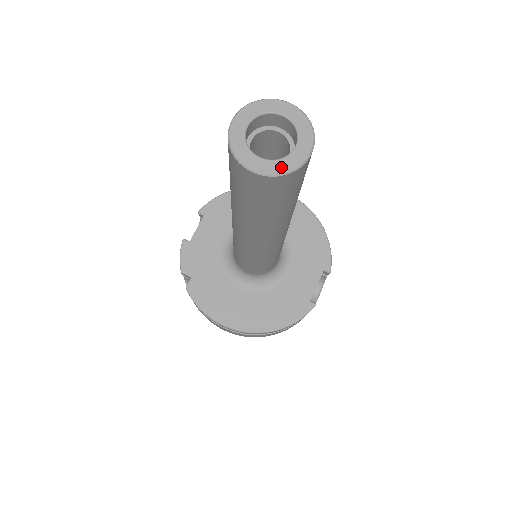
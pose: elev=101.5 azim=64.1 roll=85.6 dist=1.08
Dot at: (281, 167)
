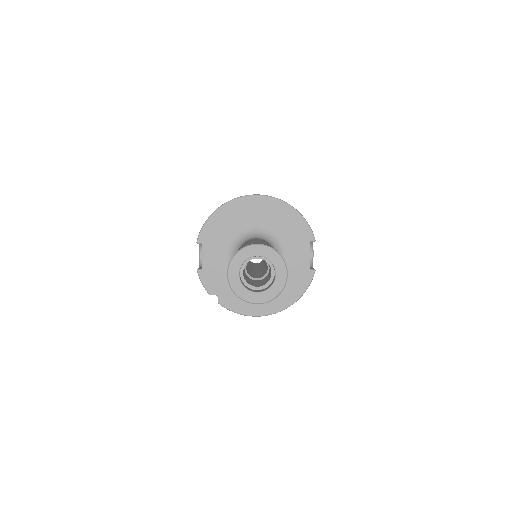
Dot at: (273, 293)
